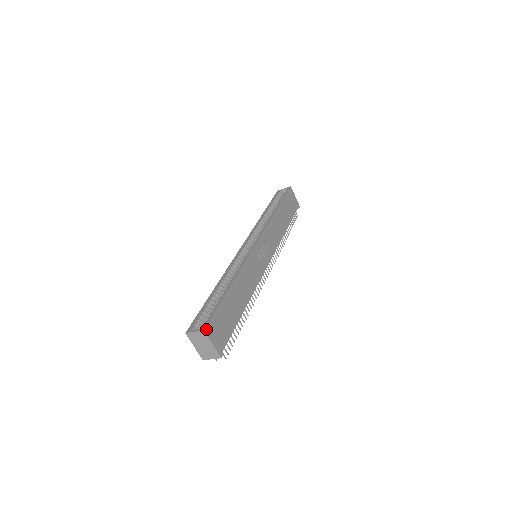
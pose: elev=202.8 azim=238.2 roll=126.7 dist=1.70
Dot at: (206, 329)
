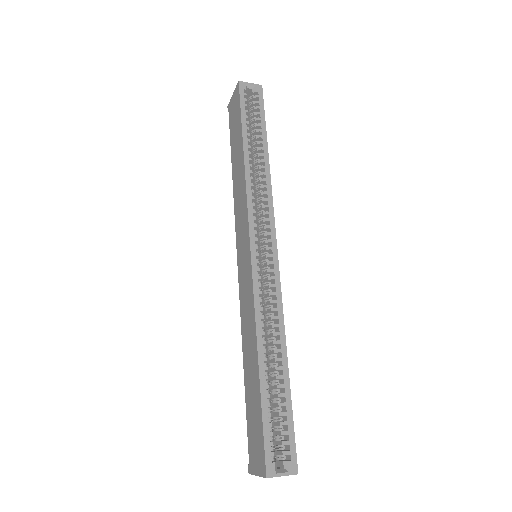
Dot at: (296, 468)
